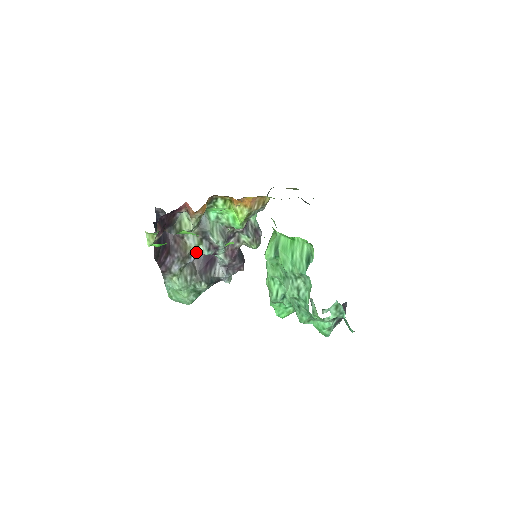
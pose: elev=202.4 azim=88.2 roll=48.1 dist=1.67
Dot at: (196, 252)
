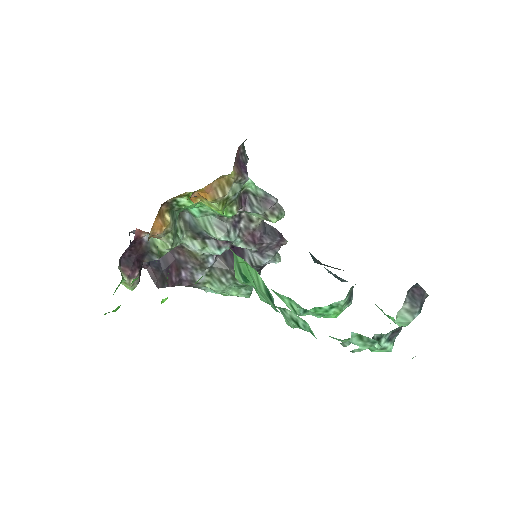
Dot at: occluded
